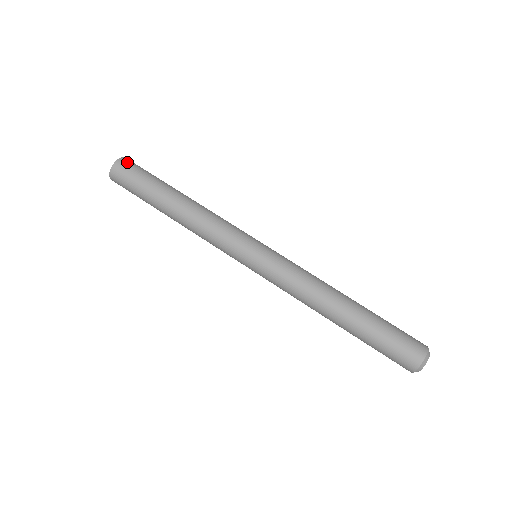
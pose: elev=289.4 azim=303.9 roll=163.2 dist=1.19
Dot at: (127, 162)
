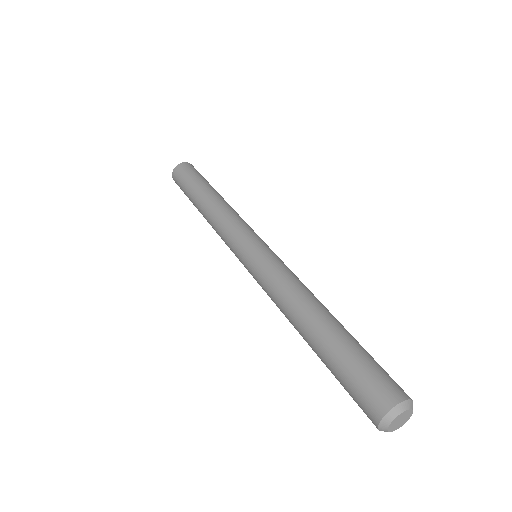
Dot at: (187, 165)
